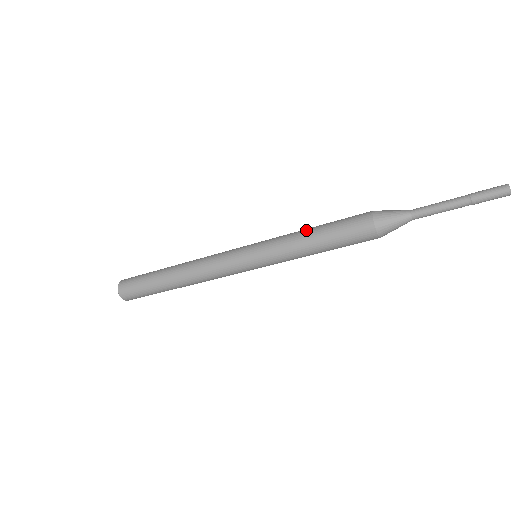
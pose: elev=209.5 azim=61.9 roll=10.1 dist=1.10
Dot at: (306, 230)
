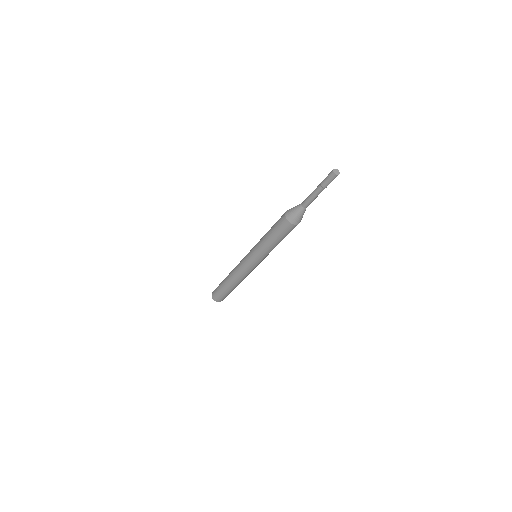
Dot at: (265, 235)
